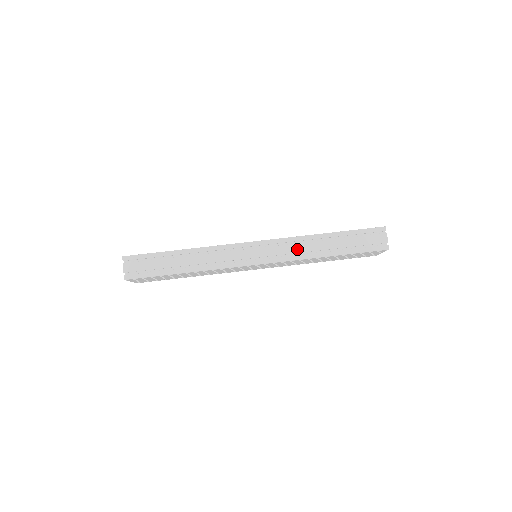
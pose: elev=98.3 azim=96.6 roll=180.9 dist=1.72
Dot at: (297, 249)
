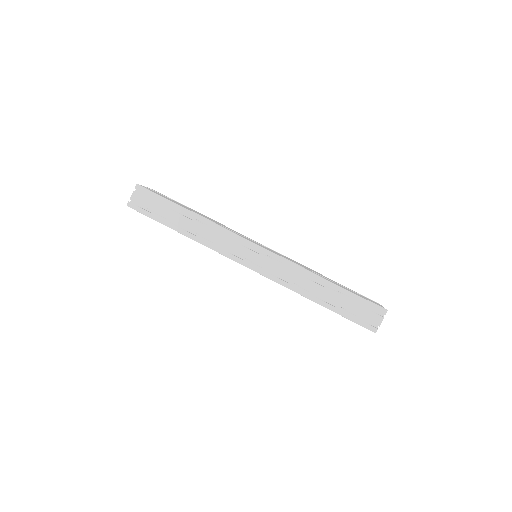
Dot at: (292, 277)
